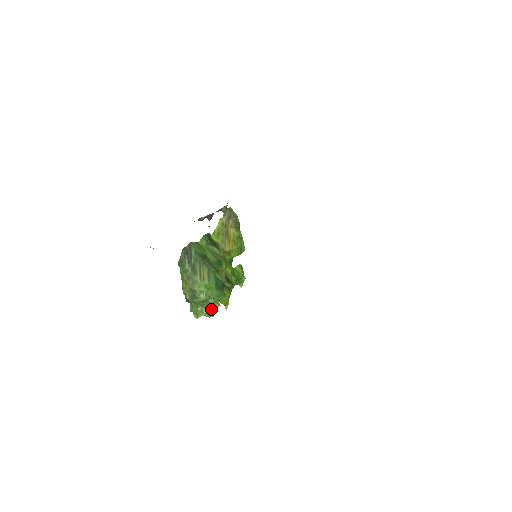
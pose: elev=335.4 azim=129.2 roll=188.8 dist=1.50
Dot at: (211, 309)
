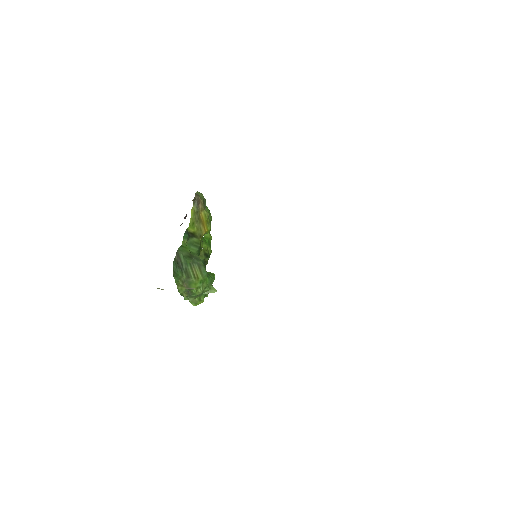
Dot at: occluded
